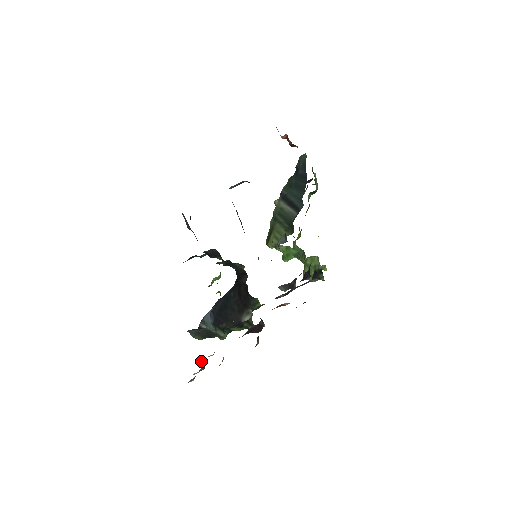
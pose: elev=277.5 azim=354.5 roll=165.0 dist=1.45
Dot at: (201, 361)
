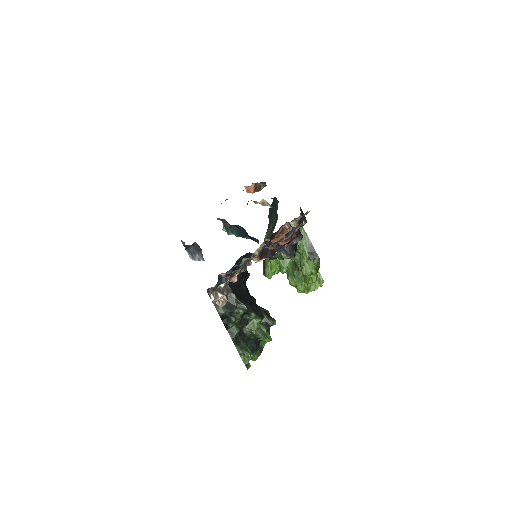
Dot at: occluded
